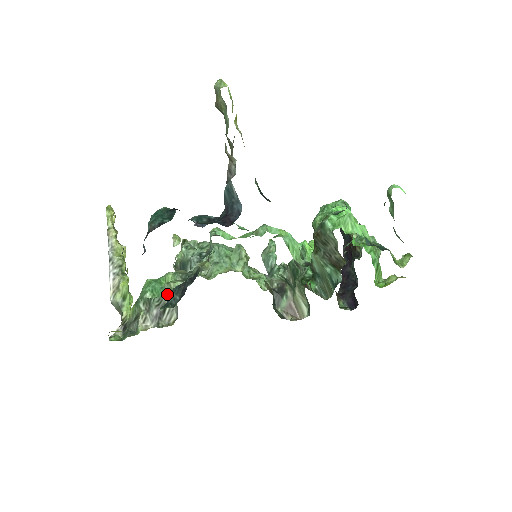
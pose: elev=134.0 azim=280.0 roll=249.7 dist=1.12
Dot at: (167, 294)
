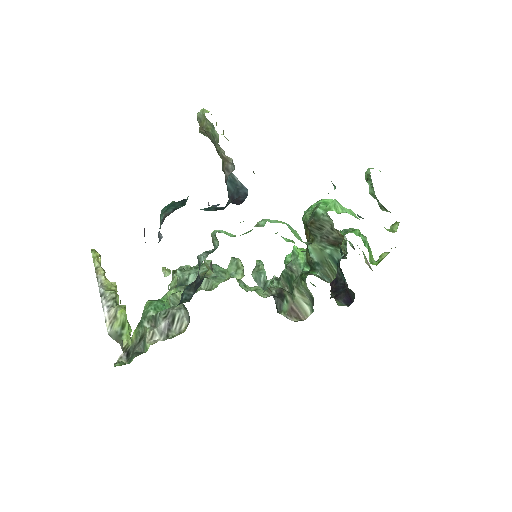
Dot at: (173, 305)
